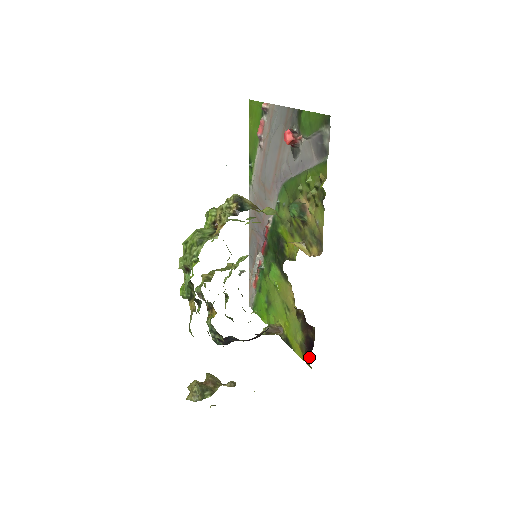
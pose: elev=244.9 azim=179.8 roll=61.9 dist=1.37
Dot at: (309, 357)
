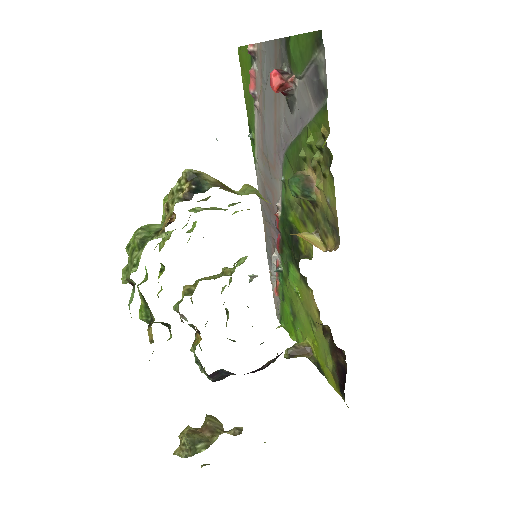
Dot at: (343, 391)
